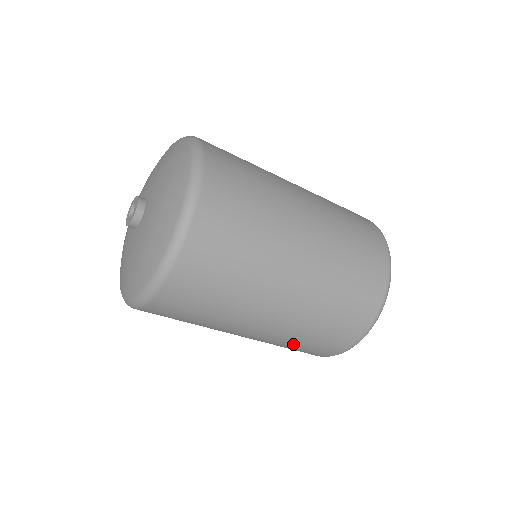
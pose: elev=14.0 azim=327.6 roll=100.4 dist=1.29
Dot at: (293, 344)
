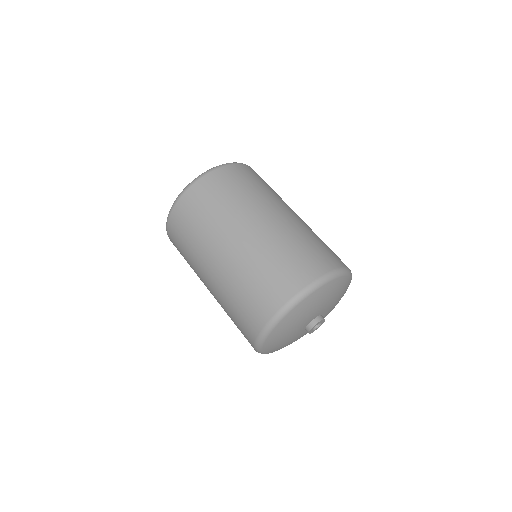
Dot at: (241, 288)
